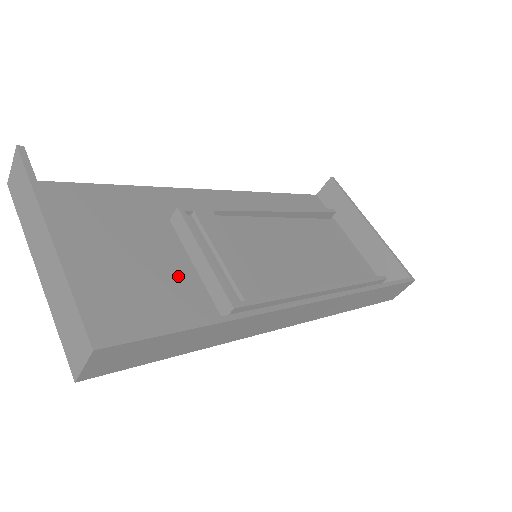
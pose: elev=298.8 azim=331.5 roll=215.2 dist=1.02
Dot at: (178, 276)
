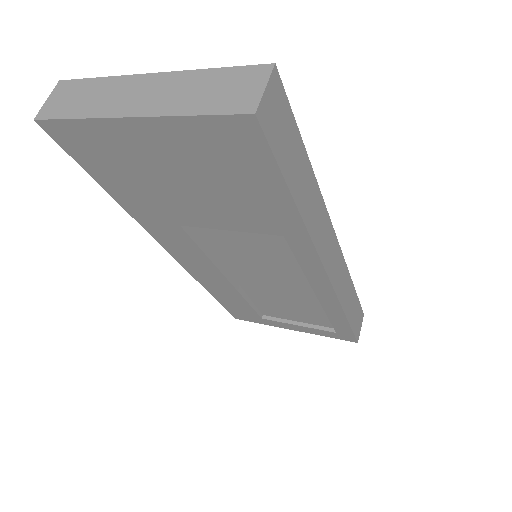
Dot at: occluded
